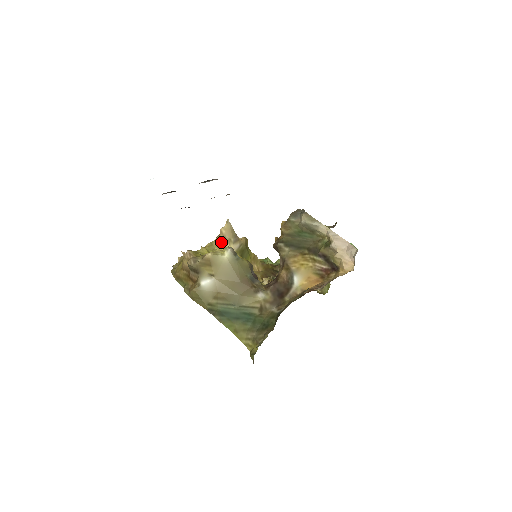
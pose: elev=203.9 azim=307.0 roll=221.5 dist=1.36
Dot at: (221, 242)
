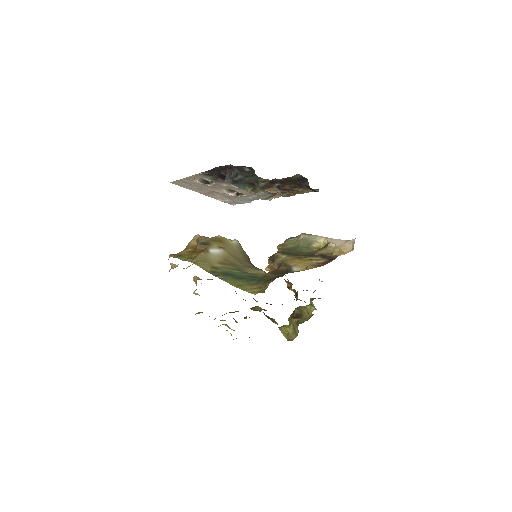
Dot at: occluded
